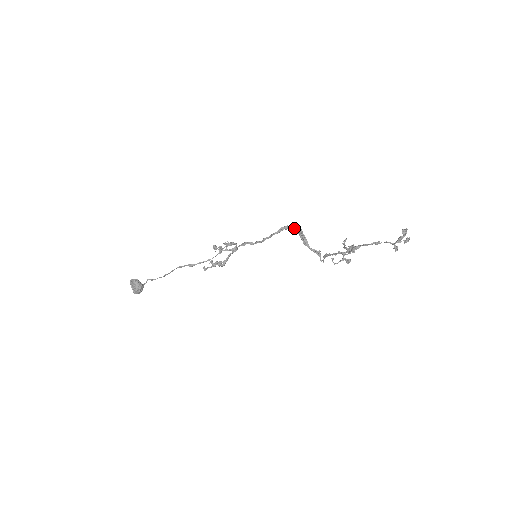
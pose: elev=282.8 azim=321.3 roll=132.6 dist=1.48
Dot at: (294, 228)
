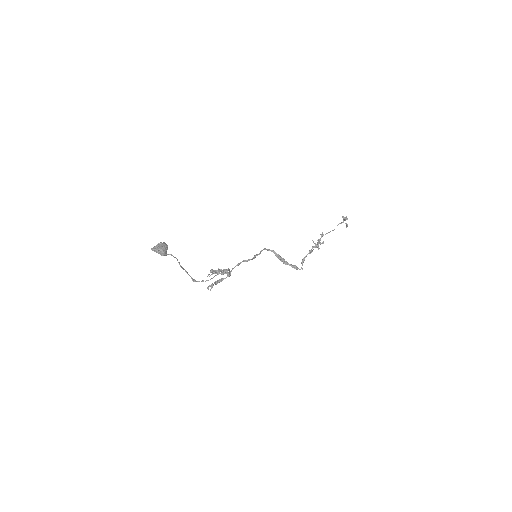
Dot at: (273, 250)
